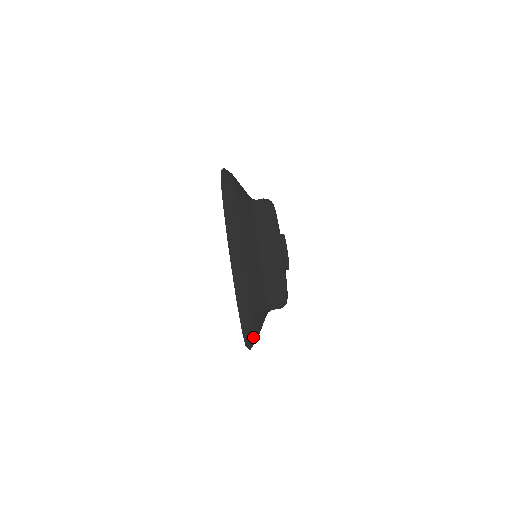
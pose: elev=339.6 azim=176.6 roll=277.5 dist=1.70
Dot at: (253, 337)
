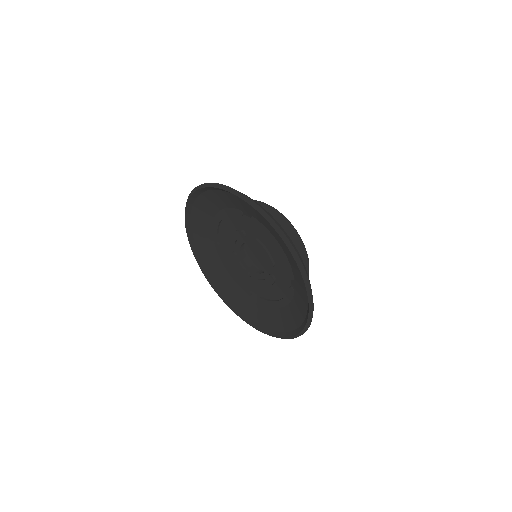
Dot at: occluded
